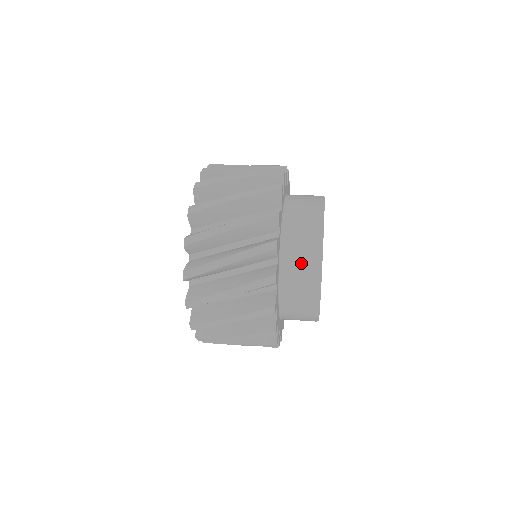
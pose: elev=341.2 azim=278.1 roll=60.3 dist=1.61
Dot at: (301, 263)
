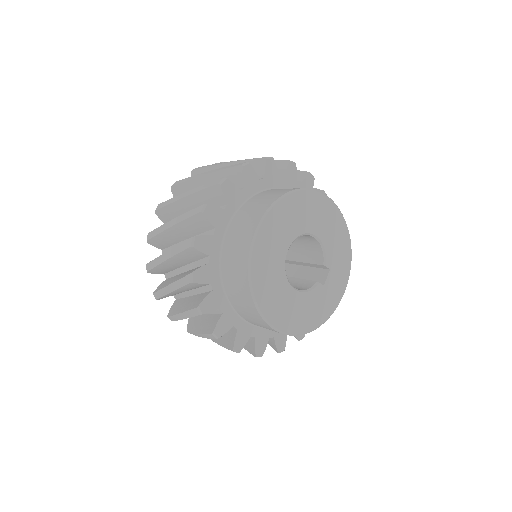
Dot at: (237, 288)
